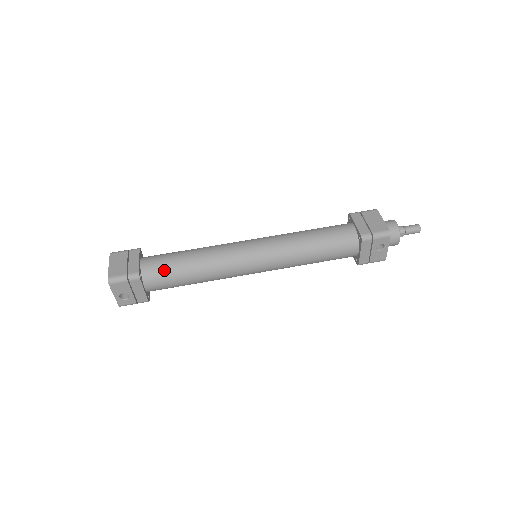
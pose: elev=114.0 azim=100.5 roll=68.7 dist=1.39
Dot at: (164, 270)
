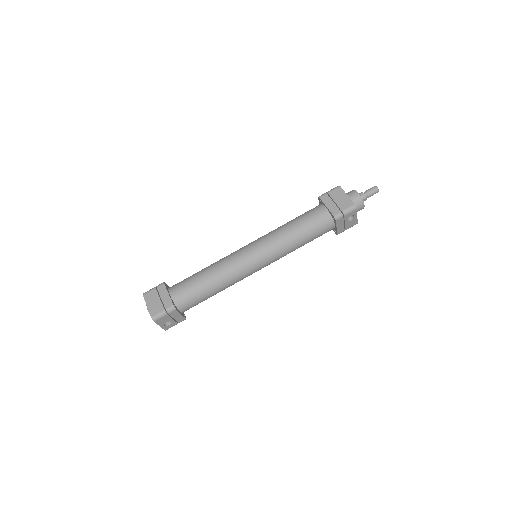
Dot at: (191, 295)
